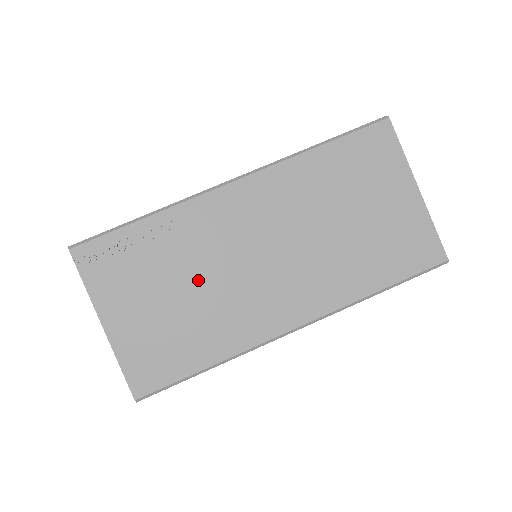
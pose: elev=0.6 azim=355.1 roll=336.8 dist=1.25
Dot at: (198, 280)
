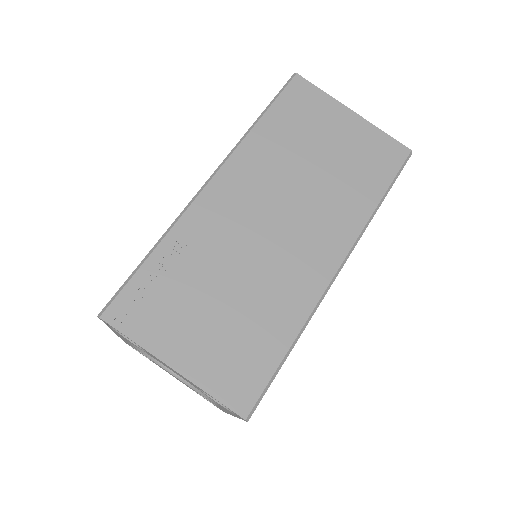
Dot at: (233, 277)
